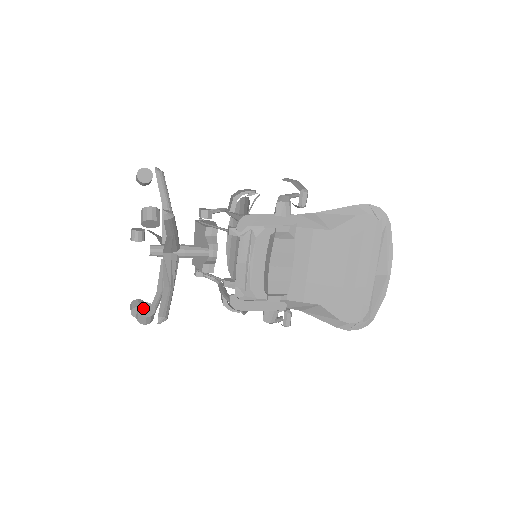
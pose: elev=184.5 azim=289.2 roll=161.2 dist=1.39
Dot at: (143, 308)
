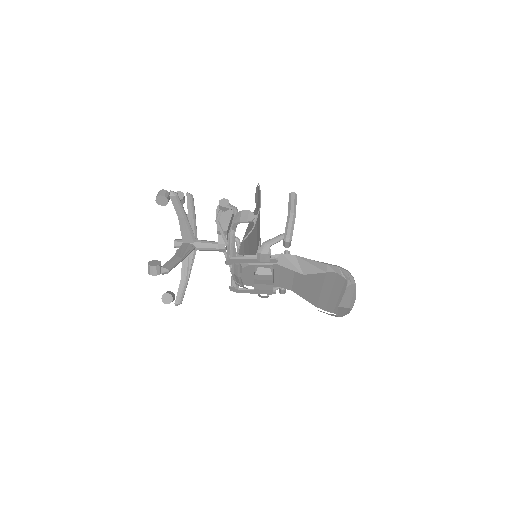
Dot at: (165, 297)
